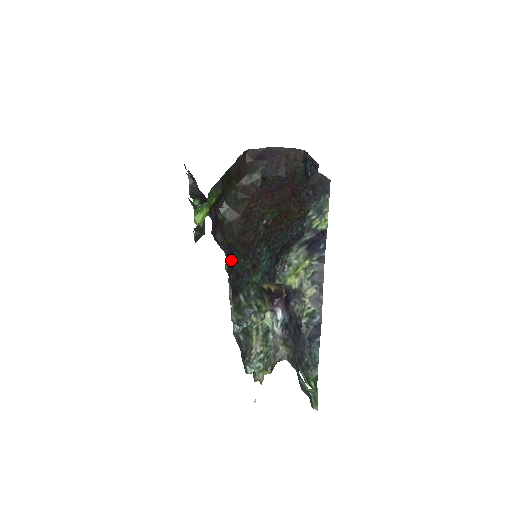
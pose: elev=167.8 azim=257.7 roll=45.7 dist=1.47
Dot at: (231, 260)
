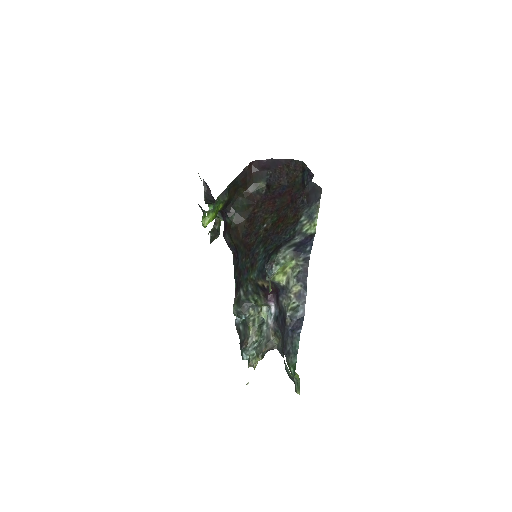
Dot at: (237, 259)
